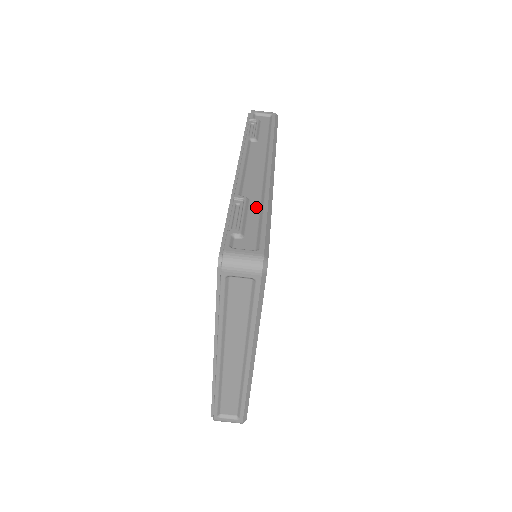
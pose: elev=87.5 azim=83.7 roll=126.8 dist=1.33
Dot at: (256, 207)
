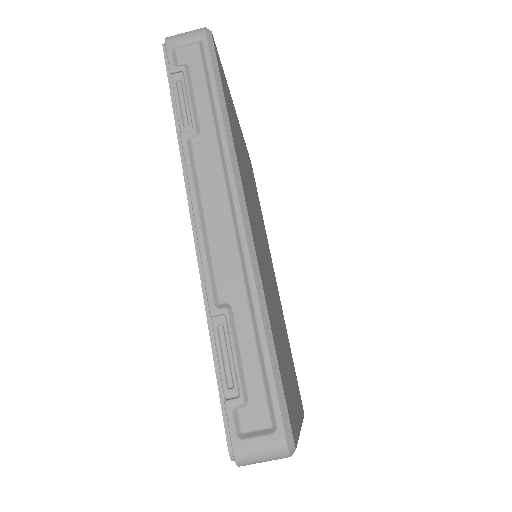
Dot at: (246, 322)
